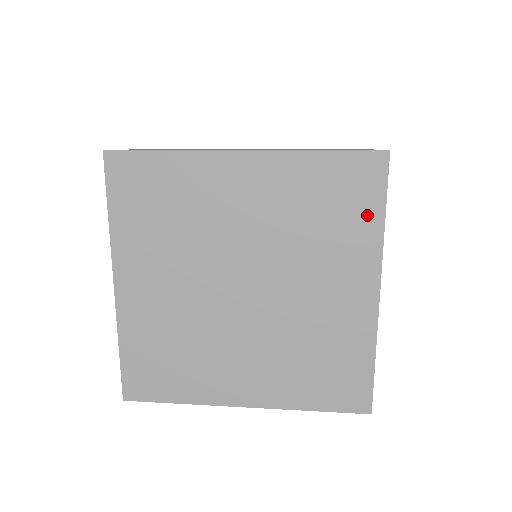
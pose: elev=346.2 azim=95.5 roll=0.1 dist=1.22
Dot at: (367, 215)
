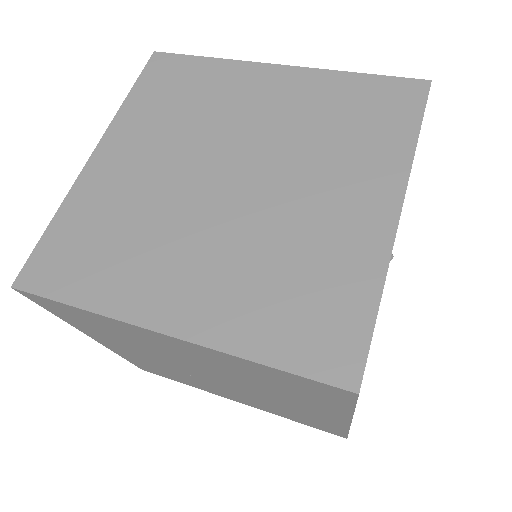
Dot at: (332, 402)
